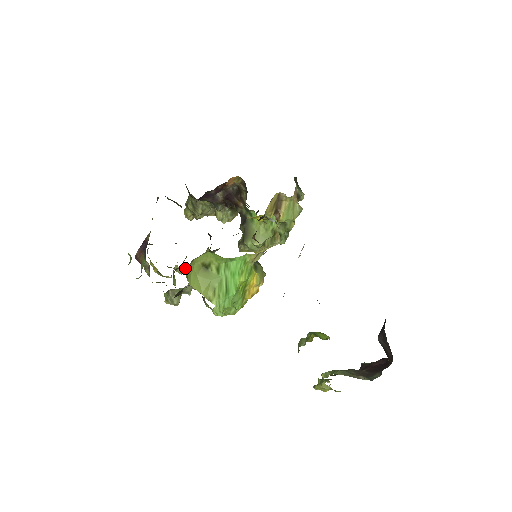
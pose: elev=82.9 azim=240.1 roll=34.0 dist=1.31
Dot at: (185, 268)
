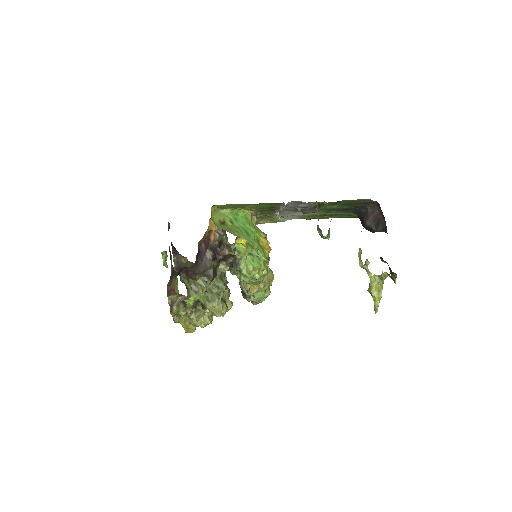
Dot at: (211, 320)
